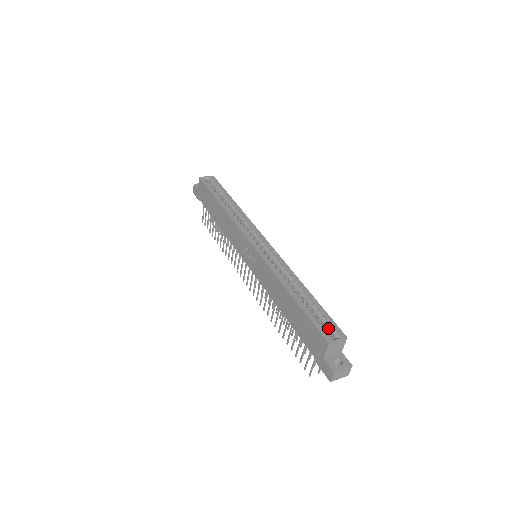
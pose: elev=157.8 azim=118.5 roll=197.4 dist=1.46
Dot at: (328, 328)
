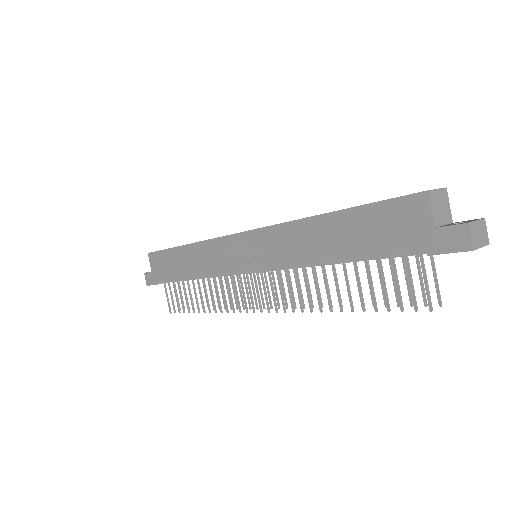
Dot at: occluded
